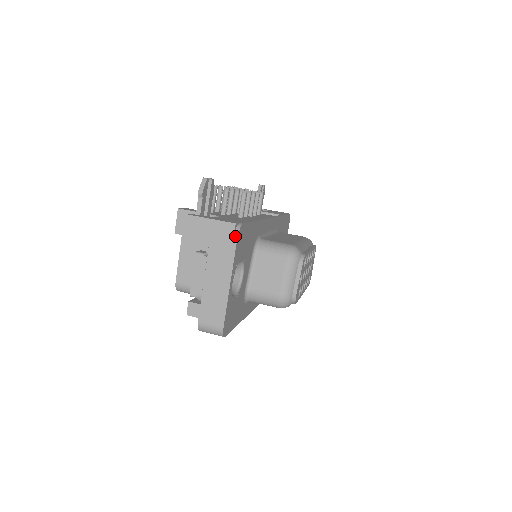
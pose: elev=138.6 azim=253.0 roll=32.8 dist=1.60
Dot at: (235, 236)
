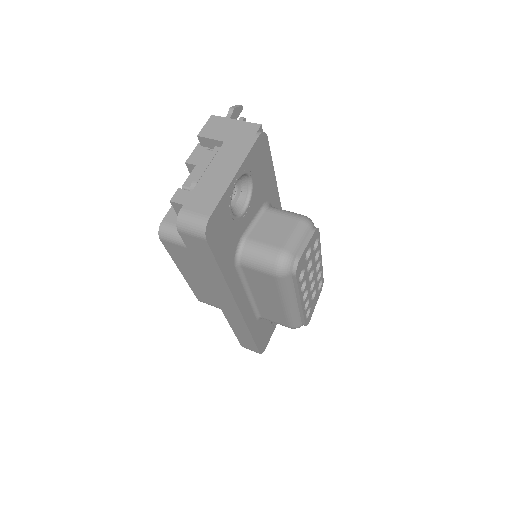
Dot at: (257, 134)
